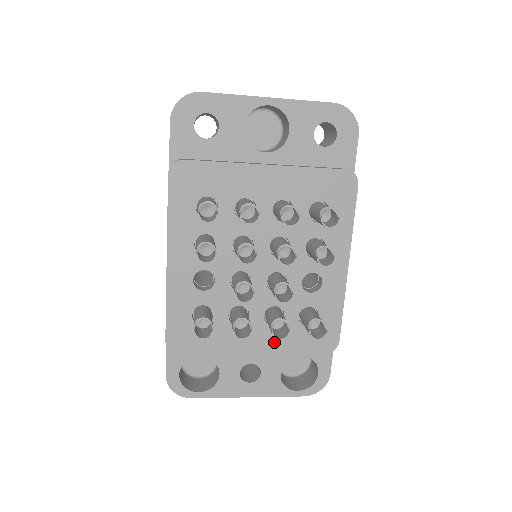
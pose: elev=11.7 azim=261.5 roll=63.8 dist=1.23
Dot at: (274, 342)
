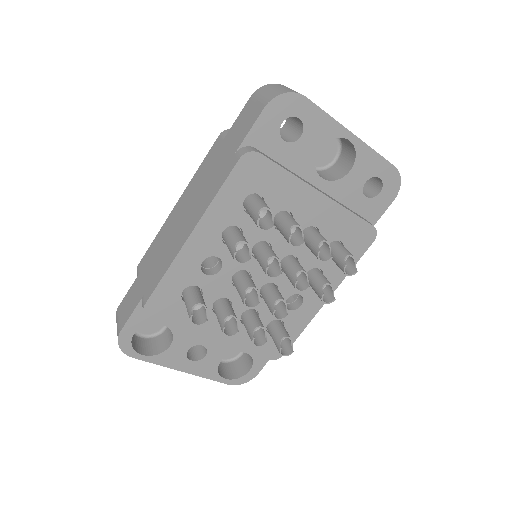
Dot at: (236, 338)
